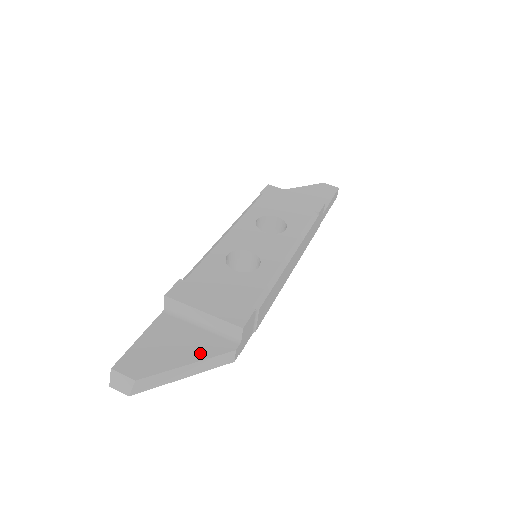
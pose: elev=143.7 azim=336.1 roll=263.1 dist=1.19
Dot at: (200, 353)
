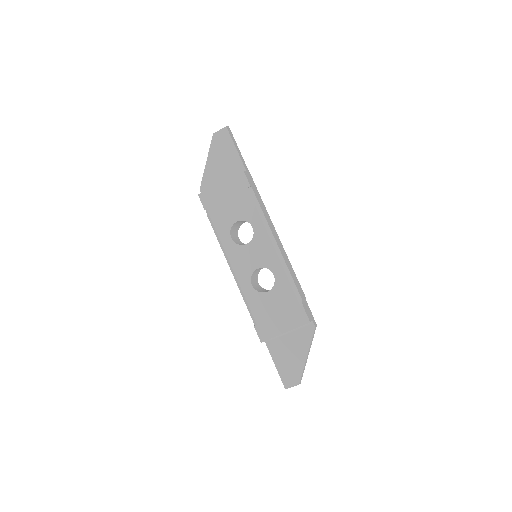
Dot at: (305, 345)
